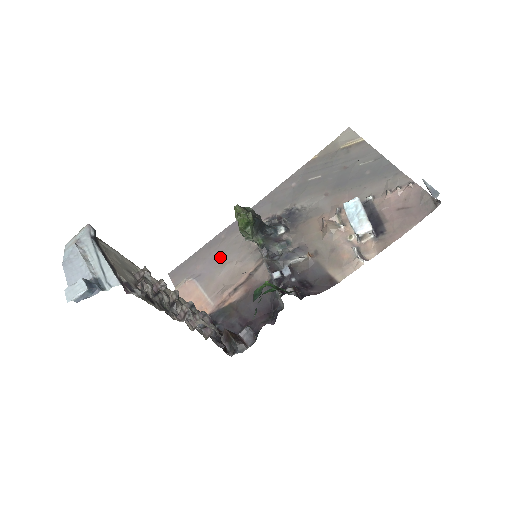
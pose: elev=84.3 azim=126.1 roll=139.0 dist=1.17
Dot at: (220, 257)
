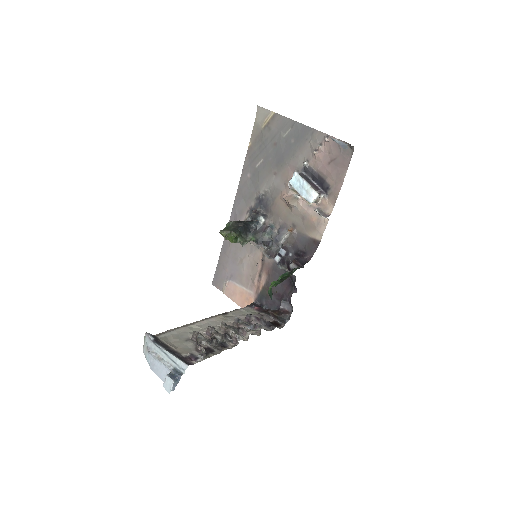
Dot at: (236, 256)
